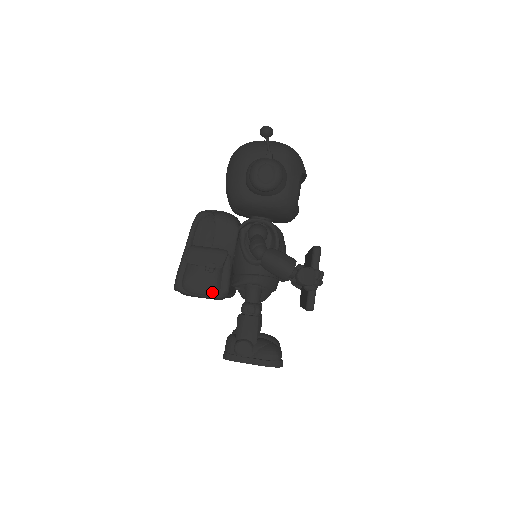
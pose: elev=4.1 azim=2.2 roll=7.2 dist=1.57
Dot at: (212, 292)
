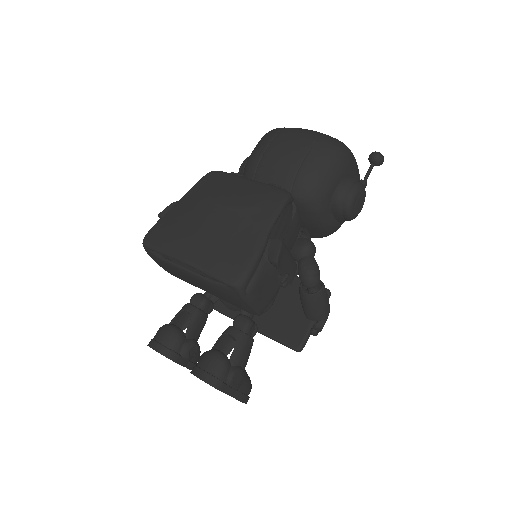
Dot at: (265, 308)
